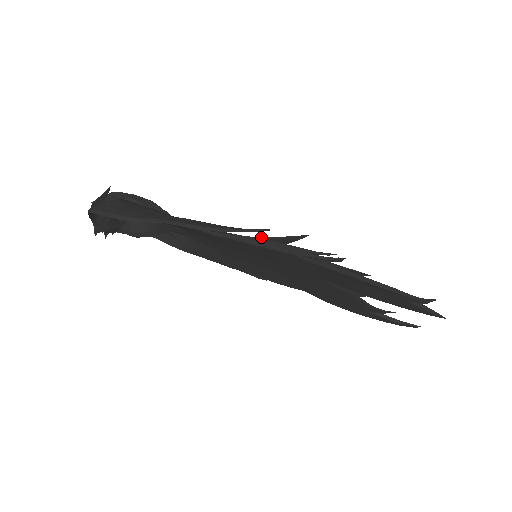
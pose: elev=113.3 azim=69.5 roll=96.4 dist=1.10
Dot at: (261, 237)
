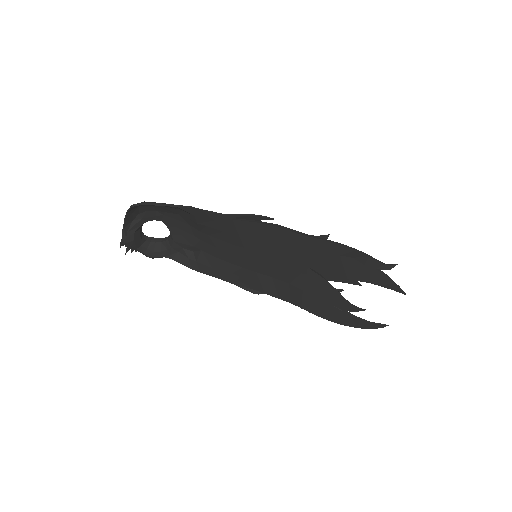
Dot at: occluded
